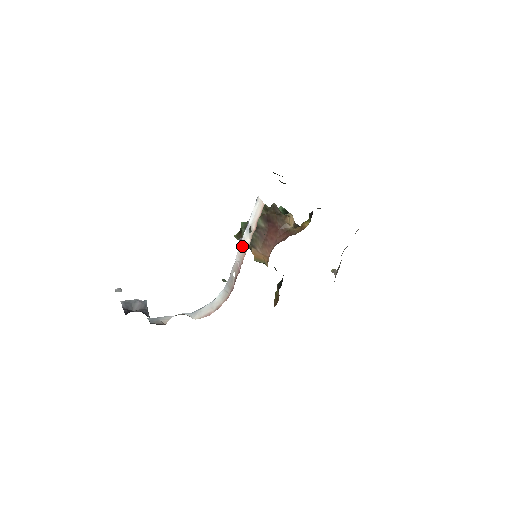
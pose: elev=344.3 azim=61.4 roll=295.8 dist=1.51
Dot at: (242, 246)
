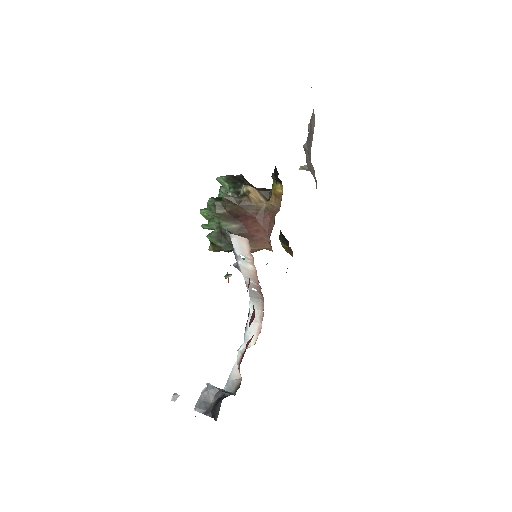
Dot at: (245, 272)
